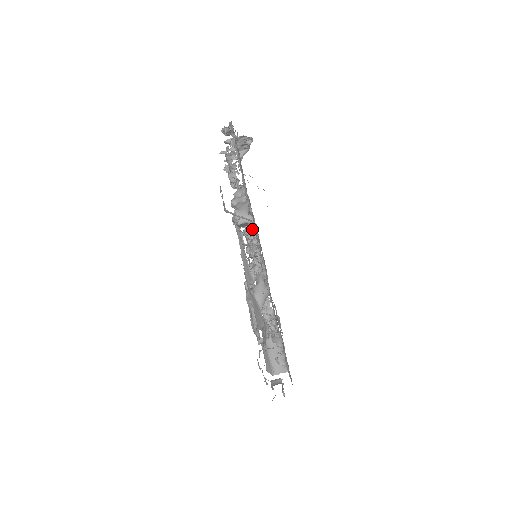
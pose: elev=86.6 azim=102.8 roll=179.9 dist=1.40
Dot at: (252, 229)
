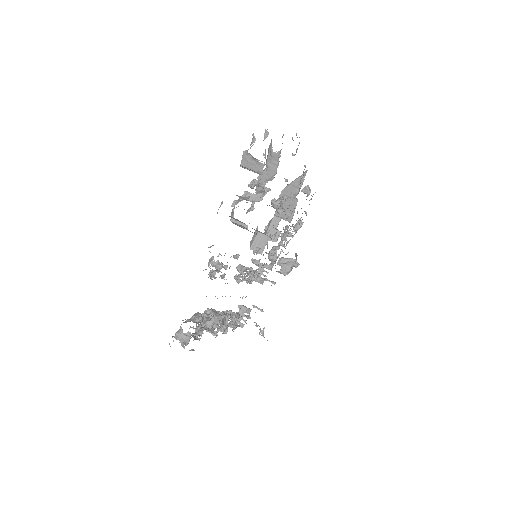
Dot at: occluded
